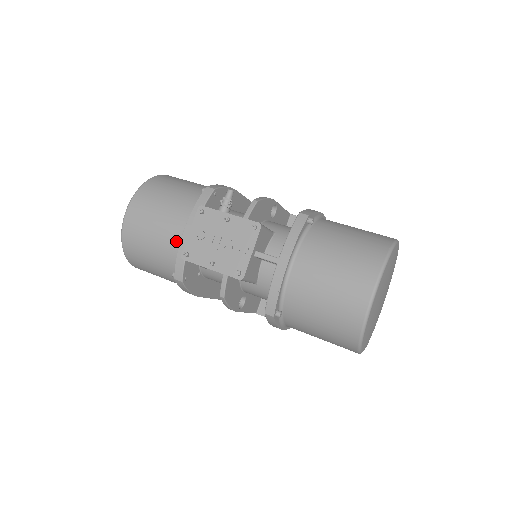
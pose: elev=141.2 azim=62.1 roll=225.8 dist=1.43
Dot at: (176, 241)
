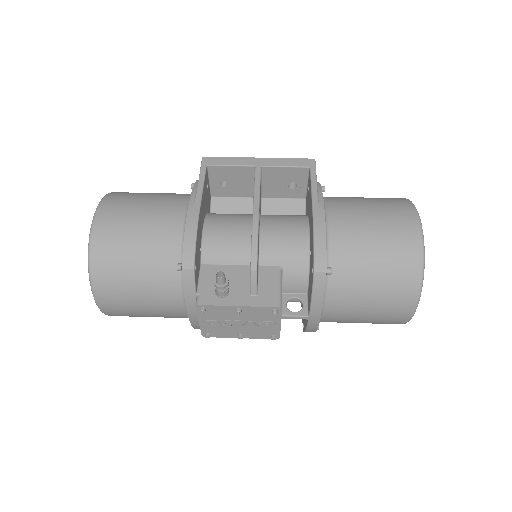
Dot at: (181, 316)
